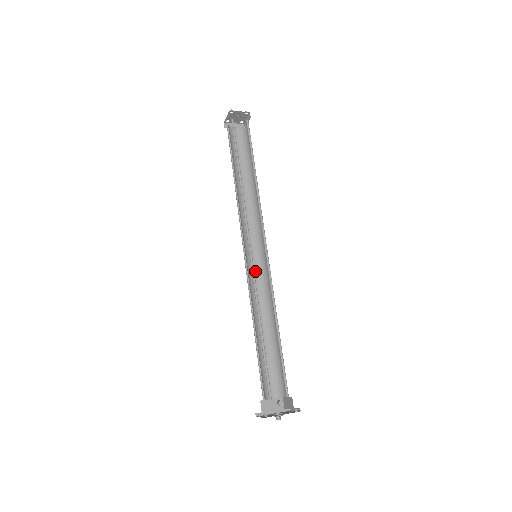
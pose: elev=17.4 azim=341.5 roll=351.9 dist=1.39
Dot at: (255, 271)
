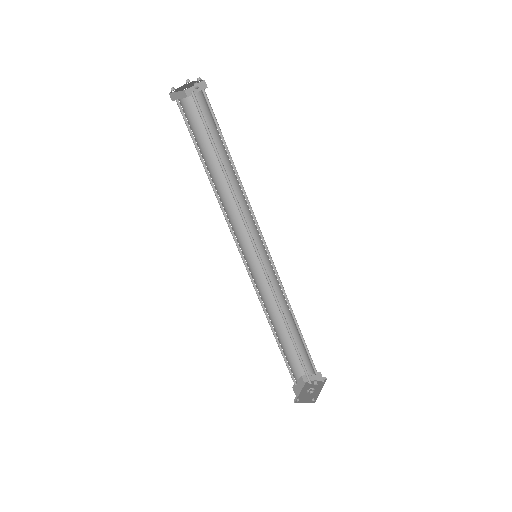
Dot at: (252, 270)
